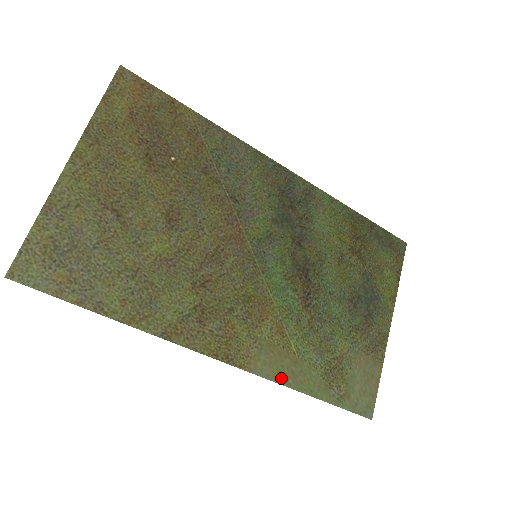
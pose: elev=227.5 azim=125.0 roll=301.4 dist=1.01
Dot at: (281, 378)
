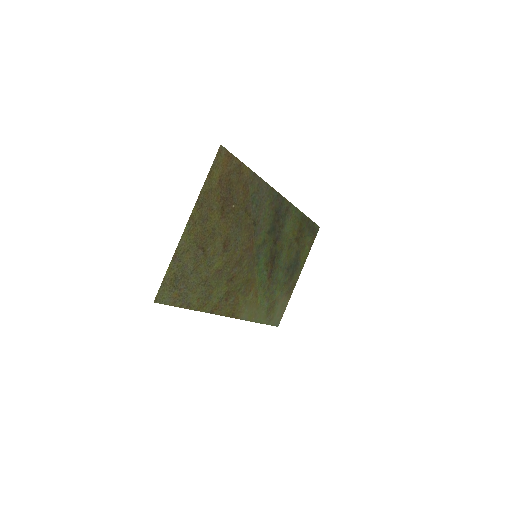
Dot at: (250, 318)
